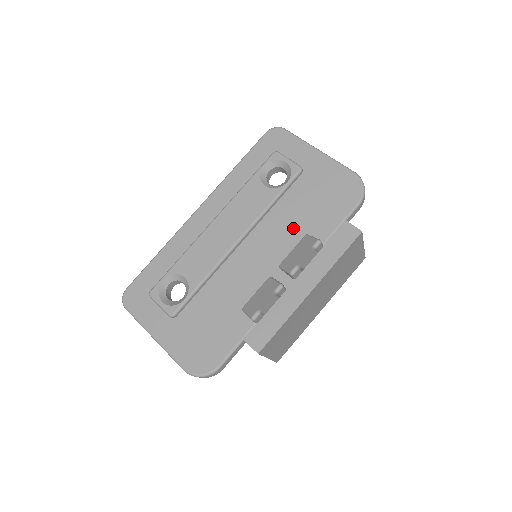
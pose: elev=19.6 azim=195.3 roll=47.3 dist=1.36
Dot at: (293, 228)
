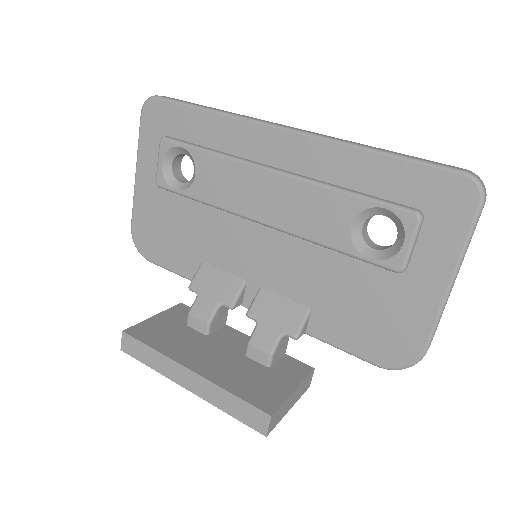
Dot at: (311, 288)
